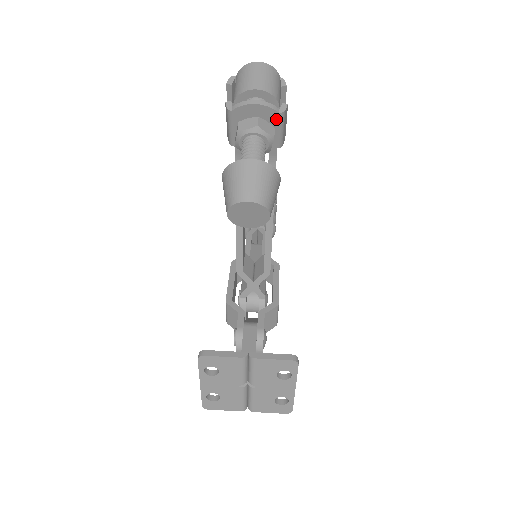
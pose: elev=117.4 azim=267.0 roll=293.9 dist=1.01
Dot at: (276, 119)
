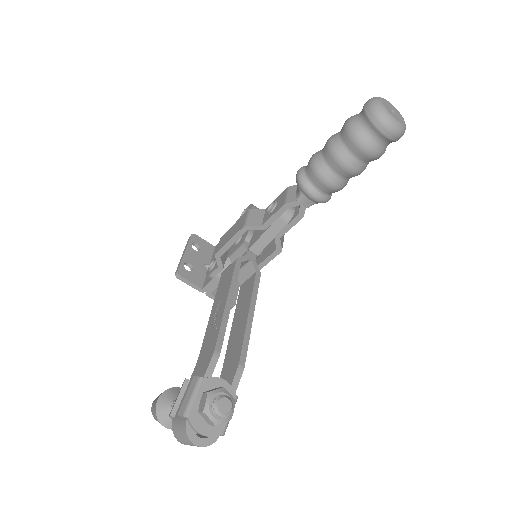
Dot at: occluded
